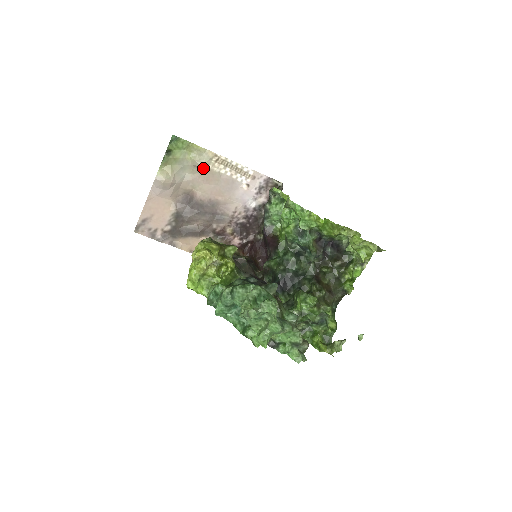
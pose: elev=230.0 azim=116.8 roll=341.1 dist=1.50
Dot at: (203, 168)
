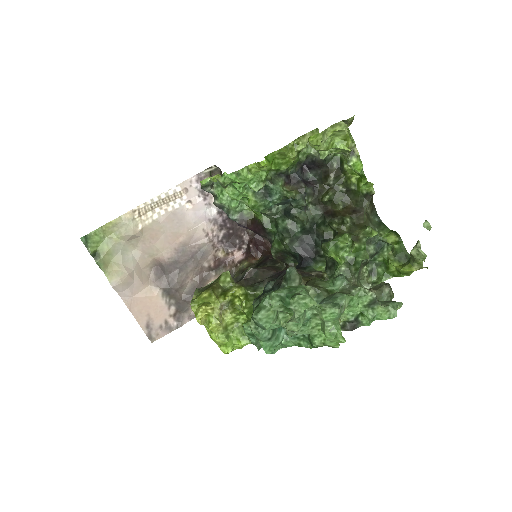
Dot at: (136, 234)
